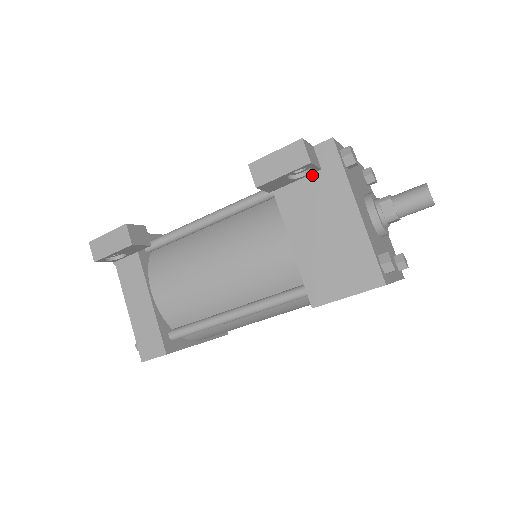
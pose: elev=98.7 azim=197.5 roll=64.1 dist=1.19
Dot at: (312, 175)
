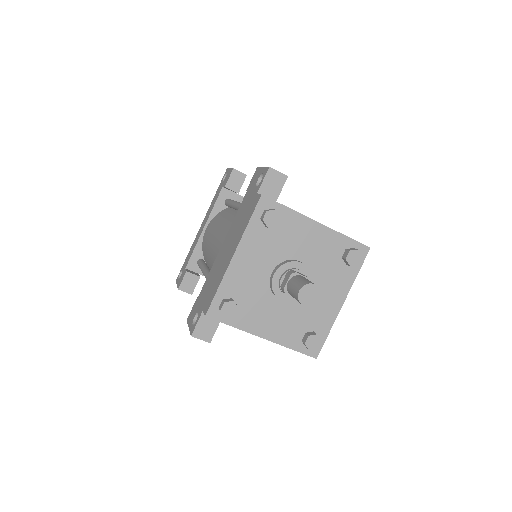
Dot at: occluded
